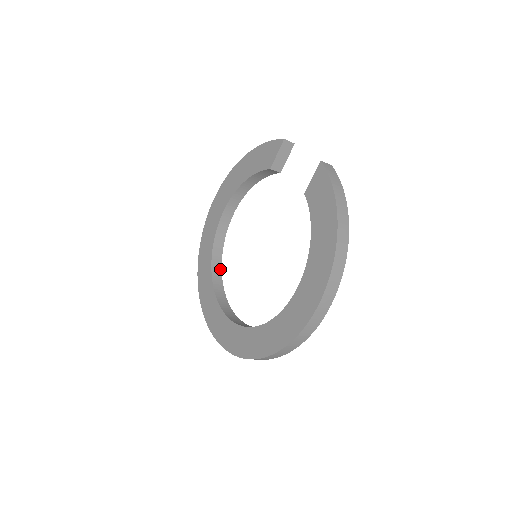
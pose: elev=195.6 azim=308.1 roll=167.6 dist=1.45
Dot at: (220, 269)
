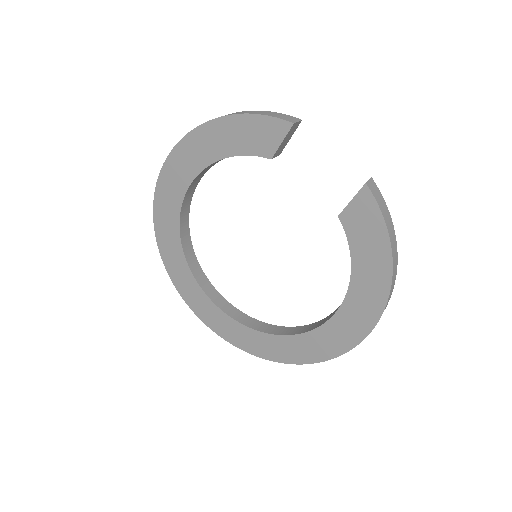
Dot at: (191, 248)
